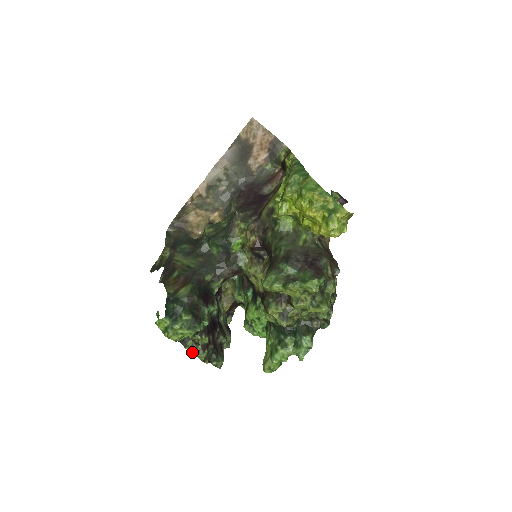
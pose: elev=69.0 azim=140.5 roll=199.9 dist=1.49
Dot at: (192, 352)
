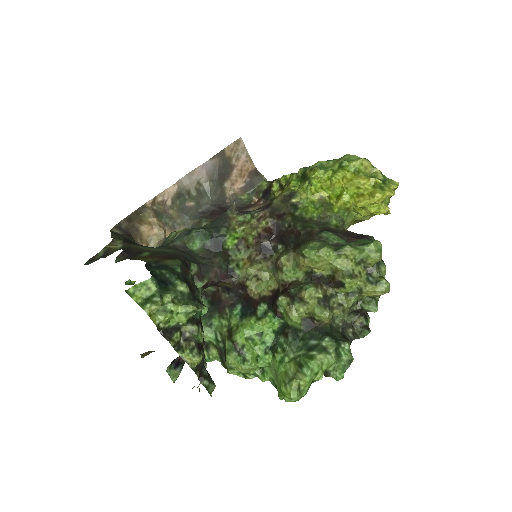
Dot at: occluded
